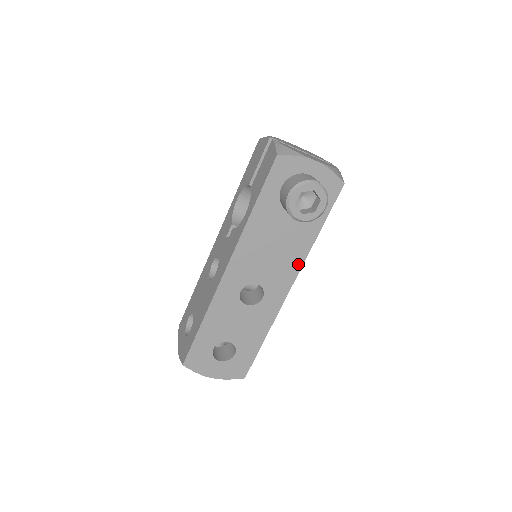
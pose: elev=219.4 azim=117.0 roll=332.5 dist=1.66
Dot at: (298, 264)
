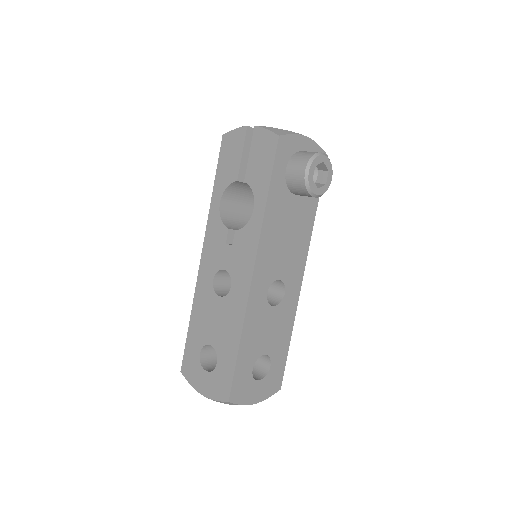
Dot at: (306, 247)
